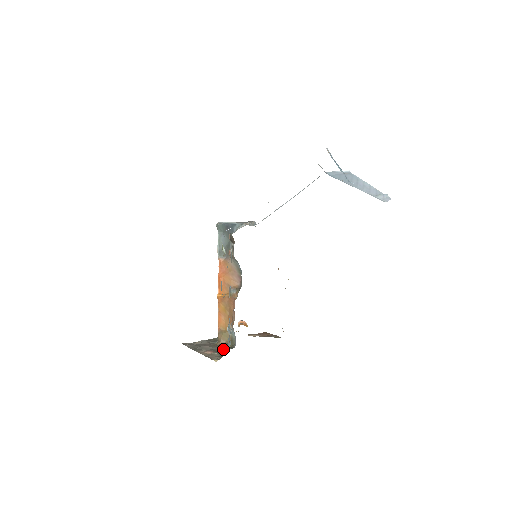
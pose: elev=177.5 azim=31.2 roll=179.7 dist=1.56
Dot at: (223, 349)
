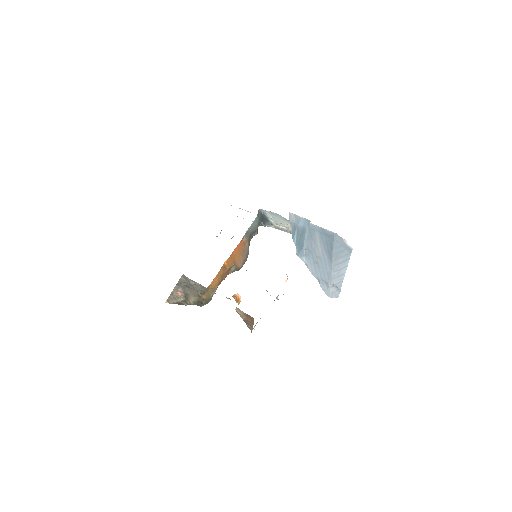
Dot at: (195, 301)
